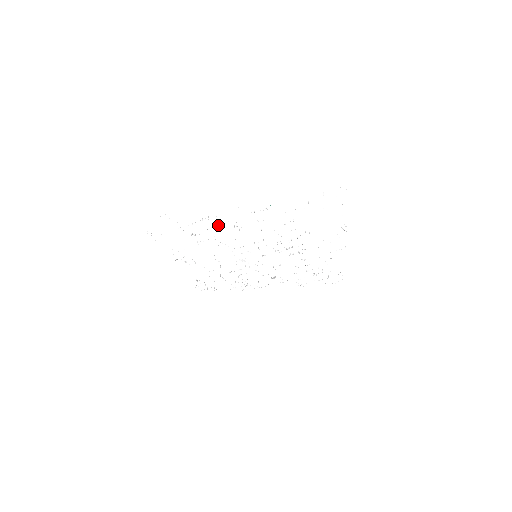
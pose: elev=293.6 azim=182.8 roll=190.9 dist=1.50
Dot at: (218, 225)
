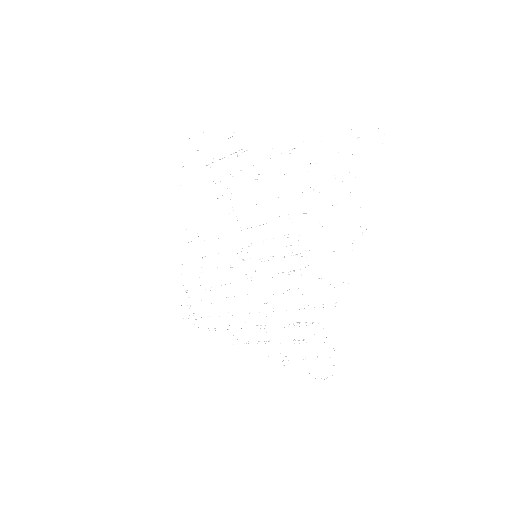
Dot at: occluded
